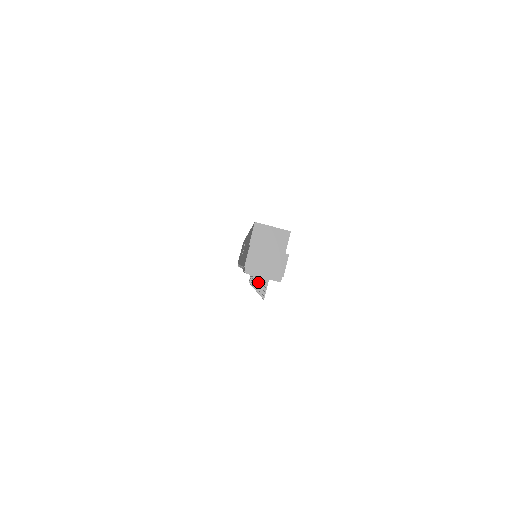
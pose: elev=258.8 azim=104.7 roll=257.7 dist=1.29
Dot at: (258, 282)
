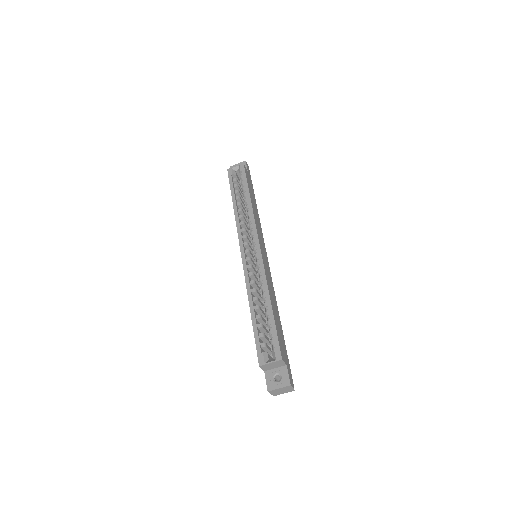
Dot at: occluded
